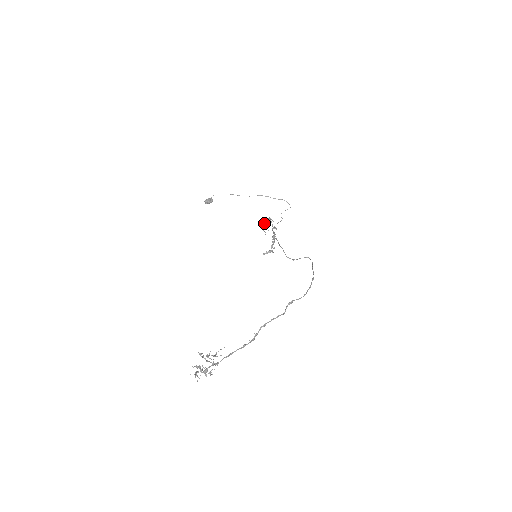
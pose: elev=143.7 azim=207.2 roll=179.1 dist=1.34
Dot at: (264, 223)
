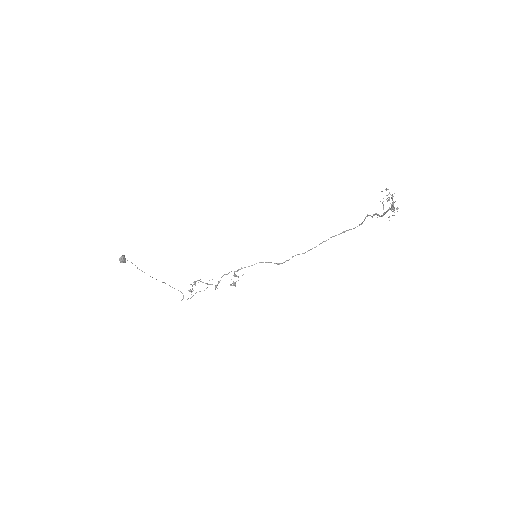
Dot at: occluded
